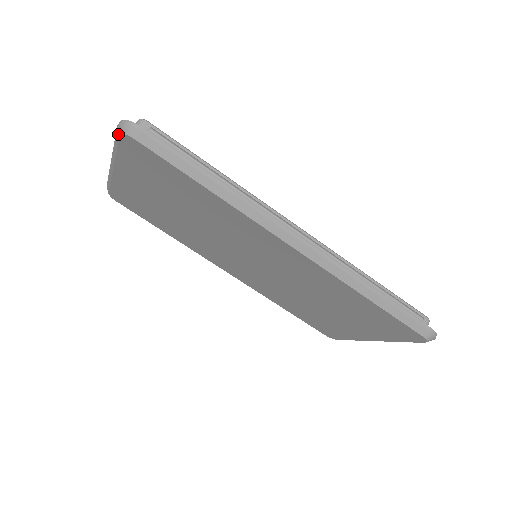
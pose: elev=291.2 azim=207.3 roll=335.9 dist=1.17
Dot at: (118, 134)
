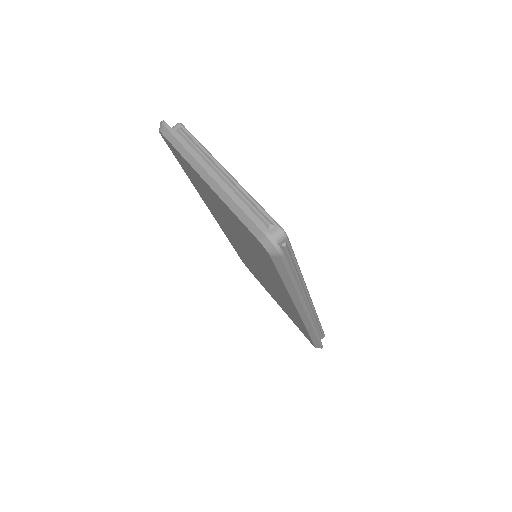
Dot at: (257, 234)
